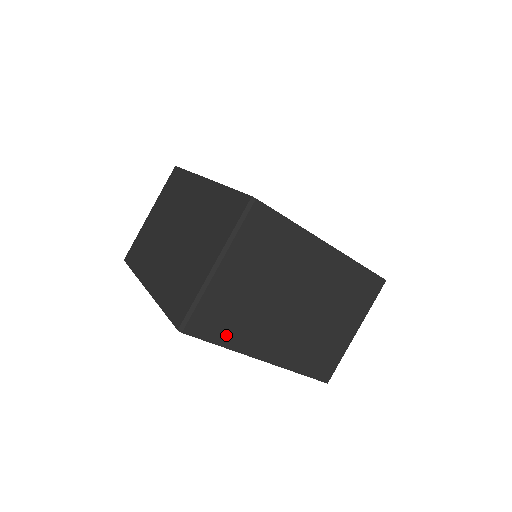
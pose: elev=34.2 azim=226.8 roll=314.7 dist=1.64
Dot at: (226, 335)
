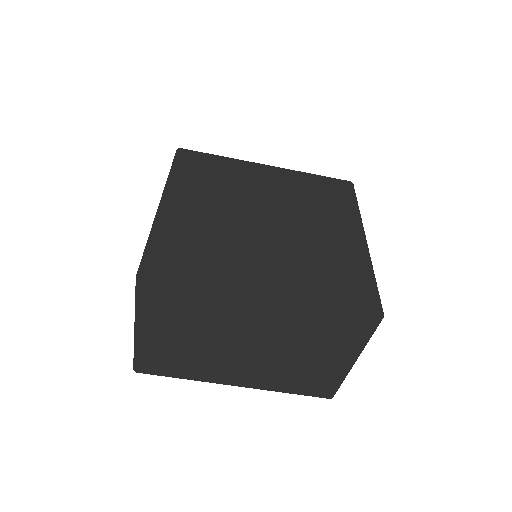
Dot at: (181, 372)
